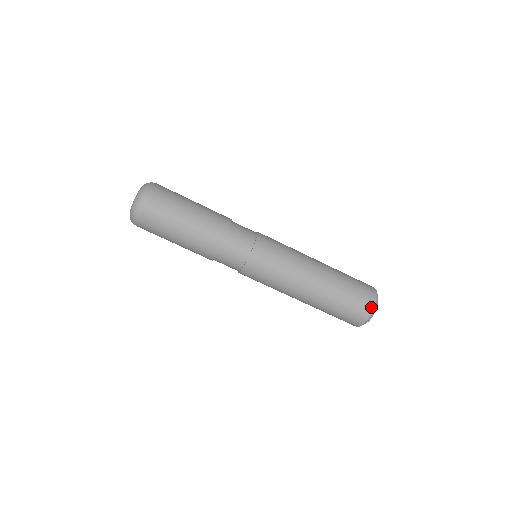
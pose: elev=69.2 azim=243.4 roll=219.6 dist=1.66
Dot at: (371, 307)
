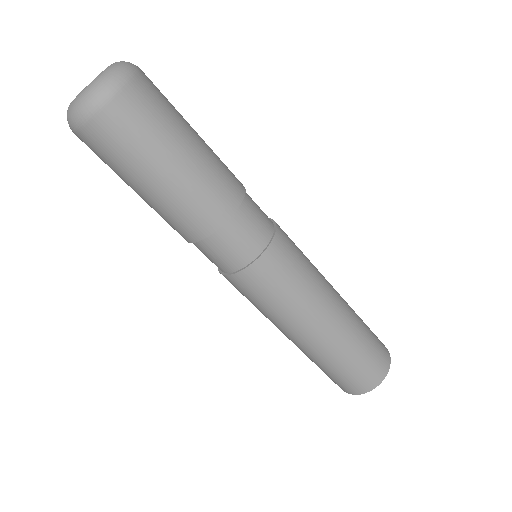
Dot at: (385, 370)
